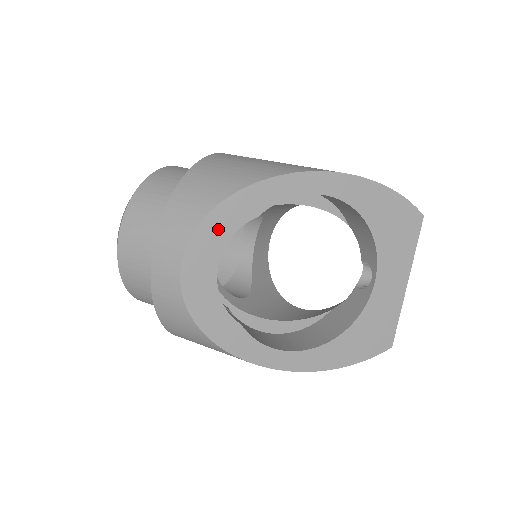
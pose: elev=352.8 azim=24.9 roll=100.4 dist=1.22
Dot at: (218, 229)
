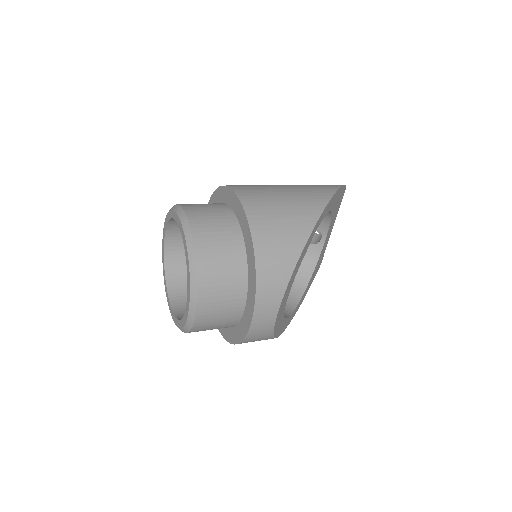
Dot at: (292, 280)
